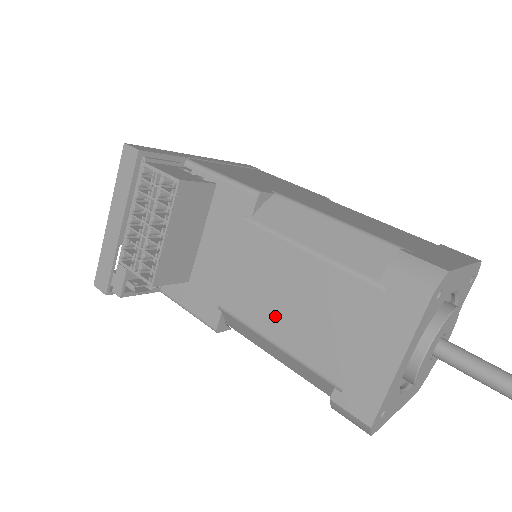
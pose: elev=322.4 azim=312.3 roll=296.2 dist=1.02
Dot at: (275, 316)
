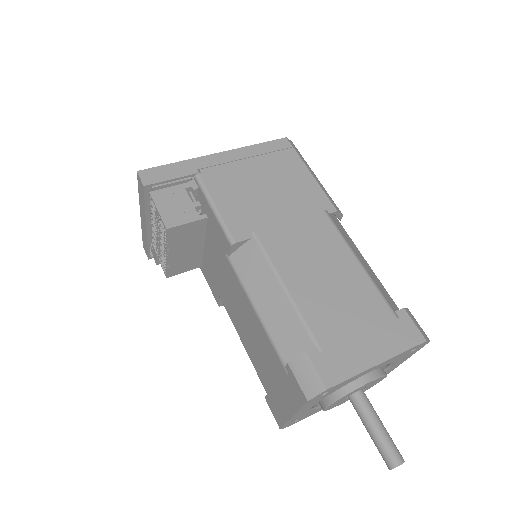
Dot at: (242, 329)
